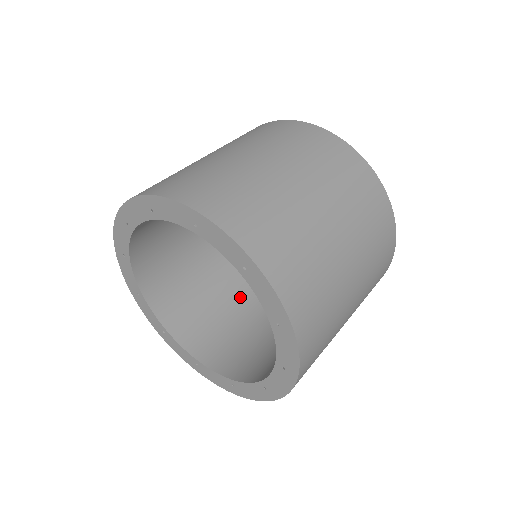
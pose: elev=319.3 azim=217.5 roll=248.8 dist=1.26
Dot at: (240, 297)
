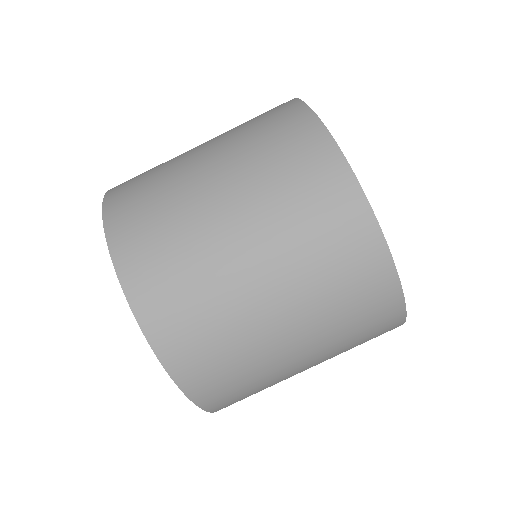
Dot at: occluded
